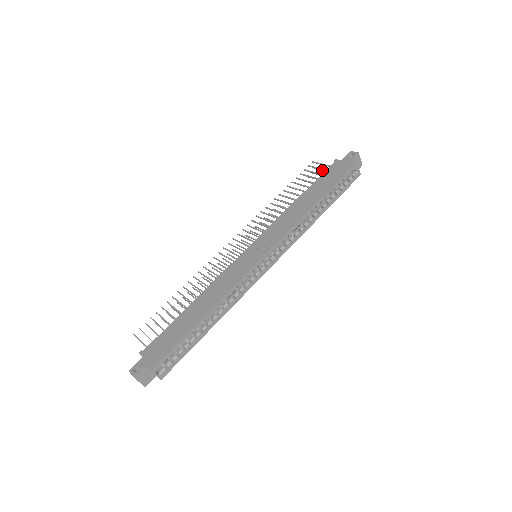
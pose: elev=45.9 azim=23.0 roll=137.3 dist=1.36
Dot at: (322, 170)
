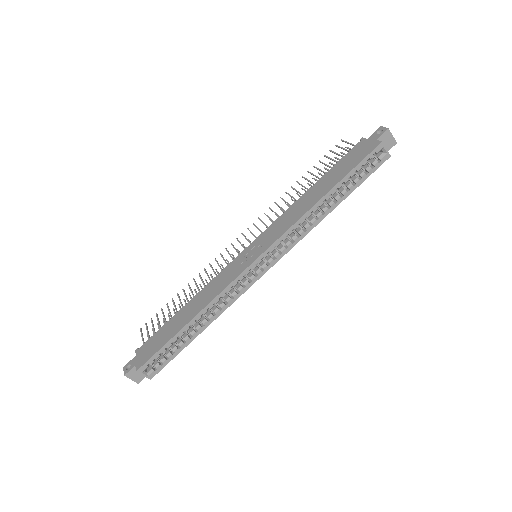
Dot at: occluded
